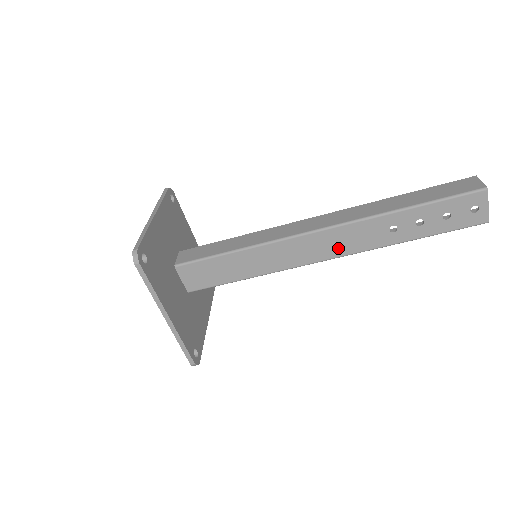
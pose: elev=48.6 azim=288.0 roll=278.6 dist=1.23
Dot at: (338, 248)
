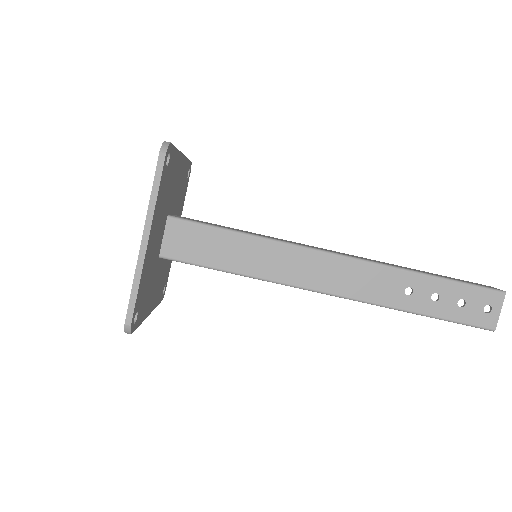
Dot at: (347, 285)
